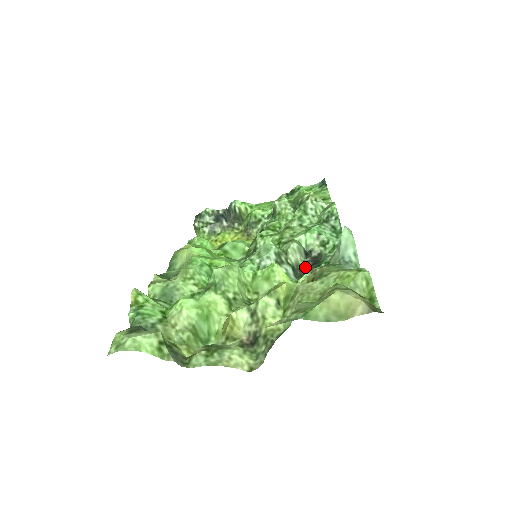
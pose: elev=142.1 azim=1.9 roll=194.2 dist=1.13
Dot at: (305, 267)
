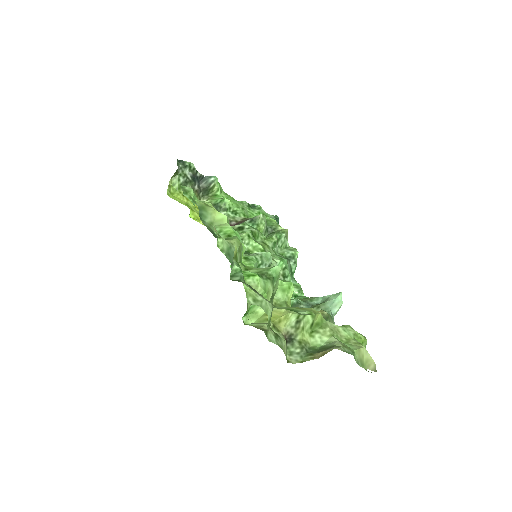
Dot at: occluded
